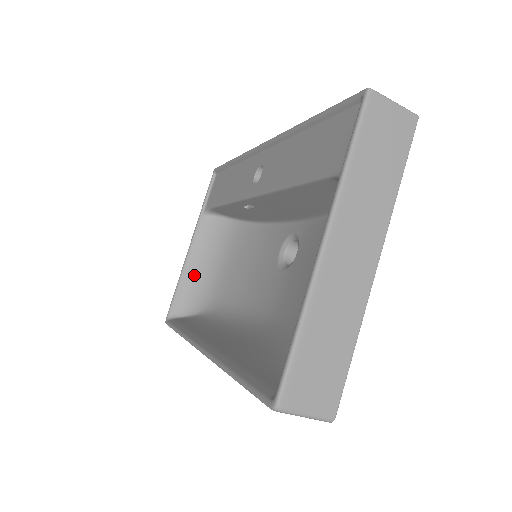
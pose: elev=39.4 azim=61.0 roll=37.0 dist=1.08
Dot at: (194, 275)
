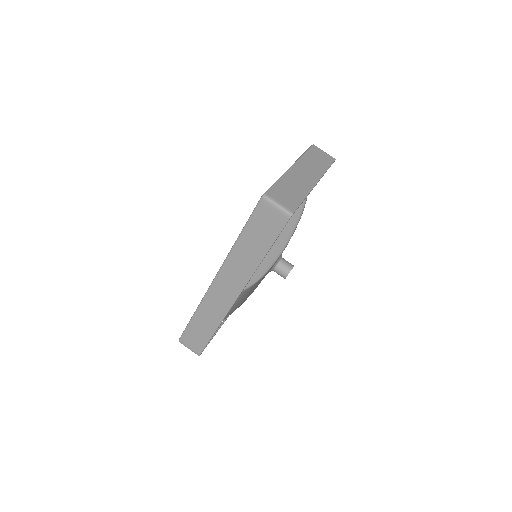
Dot at: occluded
